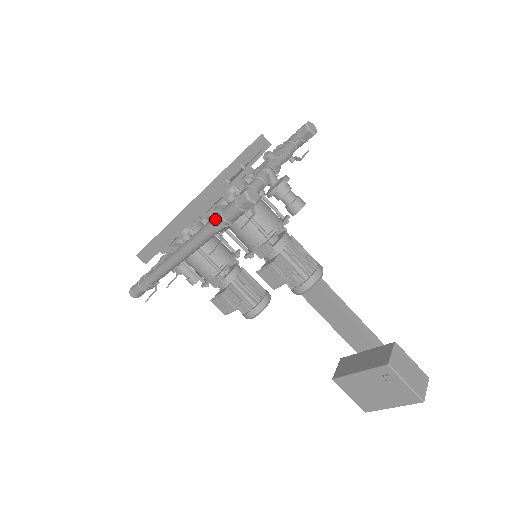
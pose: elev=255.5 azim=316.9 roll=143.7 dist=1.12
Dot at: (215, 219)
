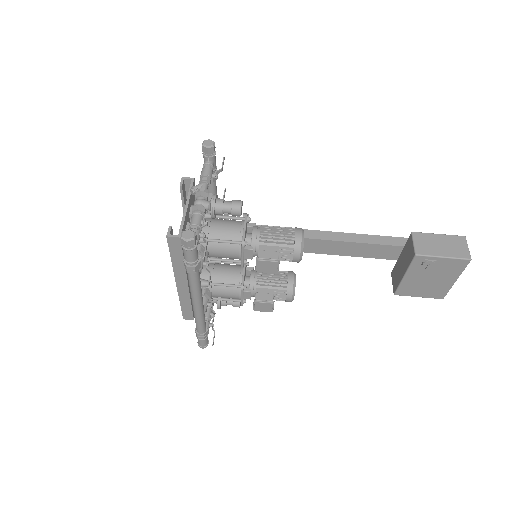
Dot at: (185, 267)
